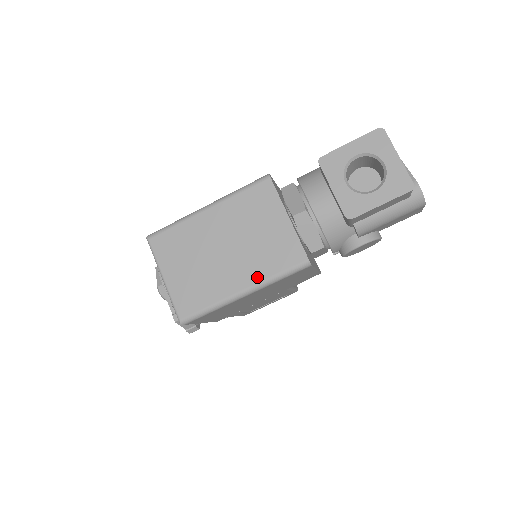
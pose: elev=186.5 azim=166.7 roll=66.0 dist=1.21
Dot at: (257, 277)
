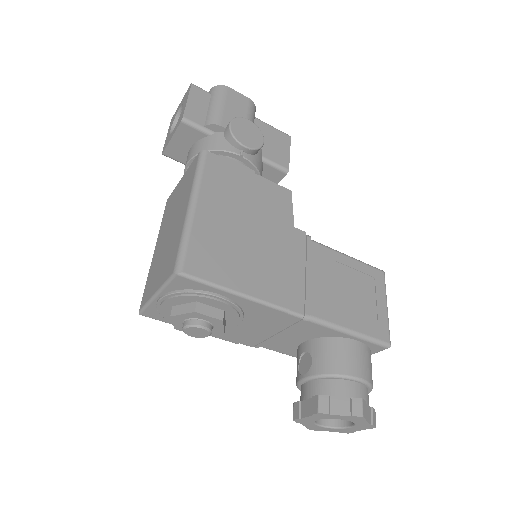
Dot at: (188, 194)
